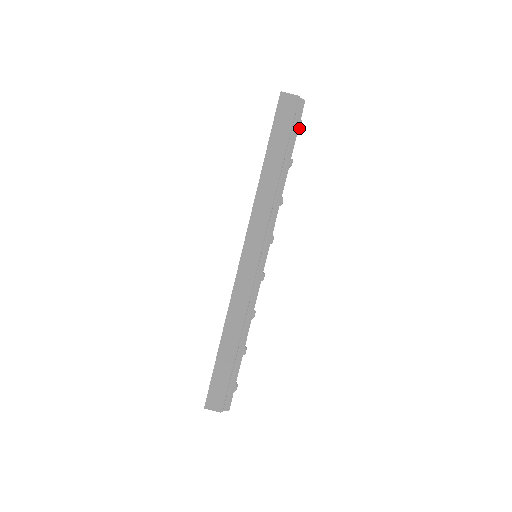
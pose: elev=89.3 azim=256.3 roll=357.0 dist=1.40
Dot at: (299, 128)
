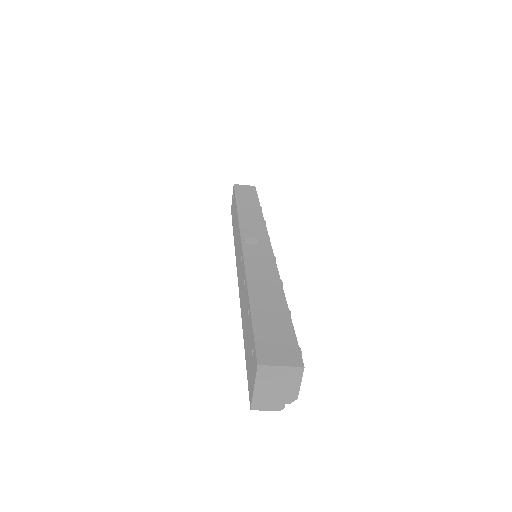
Dot at: occluded
